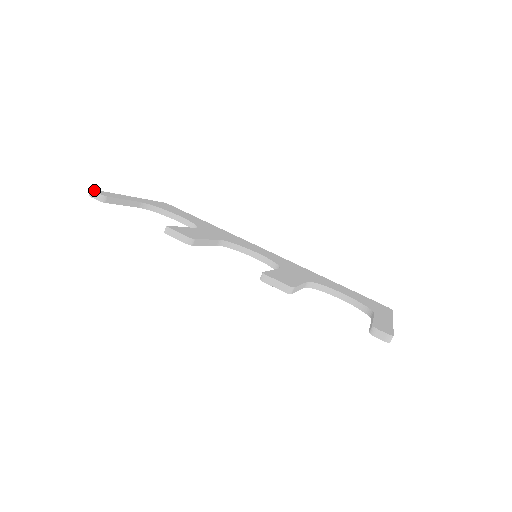
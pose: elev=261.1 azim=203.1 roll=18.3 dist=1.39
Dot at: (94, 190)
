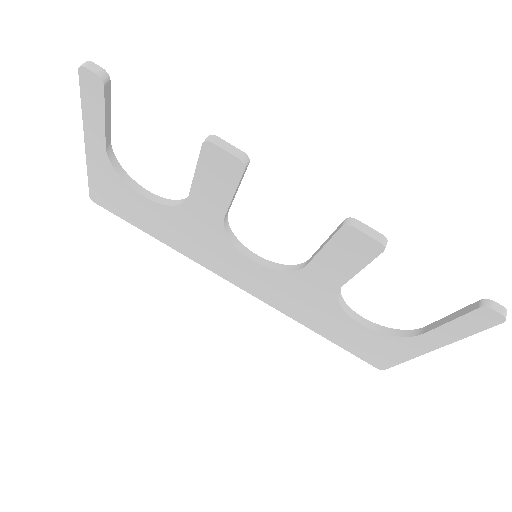
Dot at: (89, 65)
